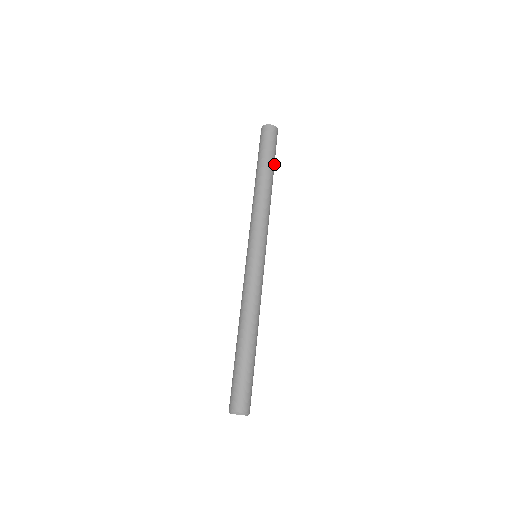
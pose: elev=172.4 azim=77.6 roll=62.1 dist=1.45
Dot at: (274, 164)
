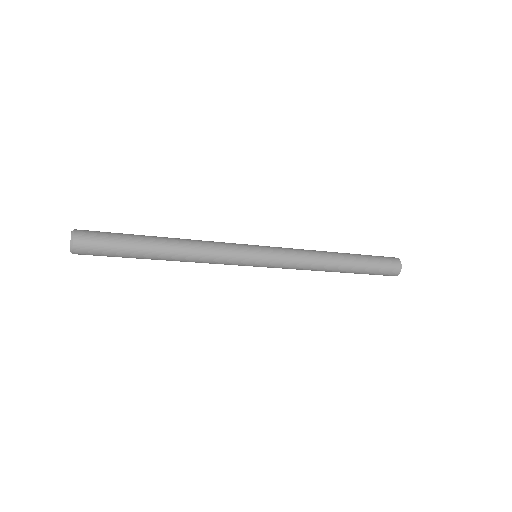
Dot at: (364, 261)
